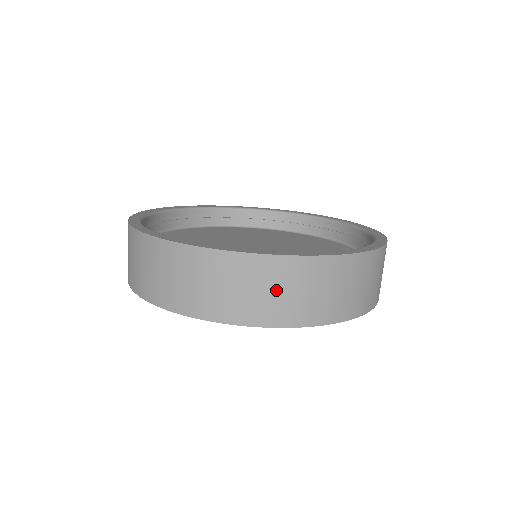
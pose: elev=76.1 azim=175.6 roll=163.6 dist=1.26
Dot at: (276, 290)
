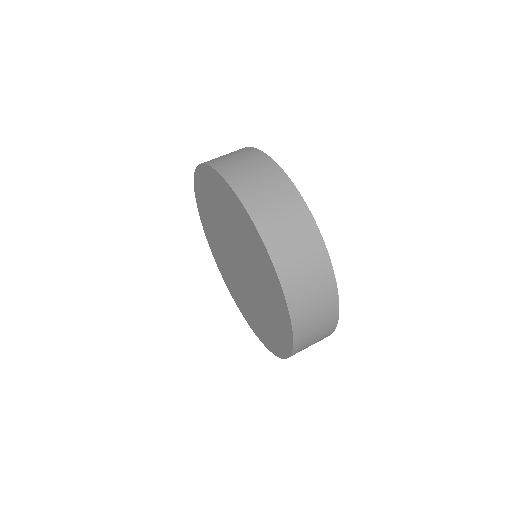
Dot at: (236, 157)
